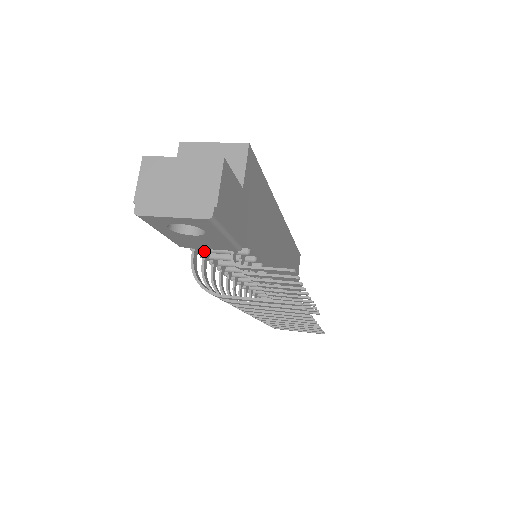
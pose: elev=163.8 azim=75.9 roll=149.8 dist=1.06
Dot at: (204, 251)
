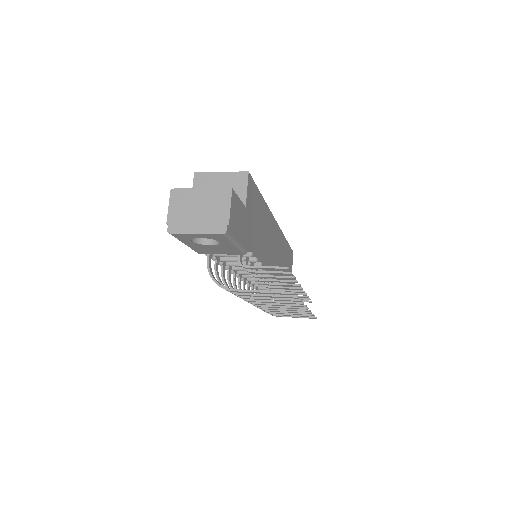
Dot at: (216, 255)
